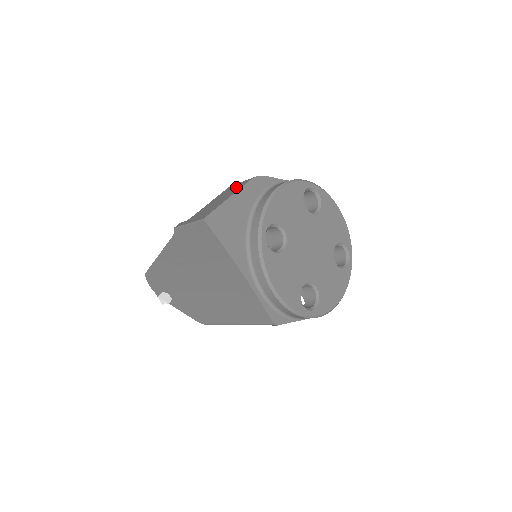
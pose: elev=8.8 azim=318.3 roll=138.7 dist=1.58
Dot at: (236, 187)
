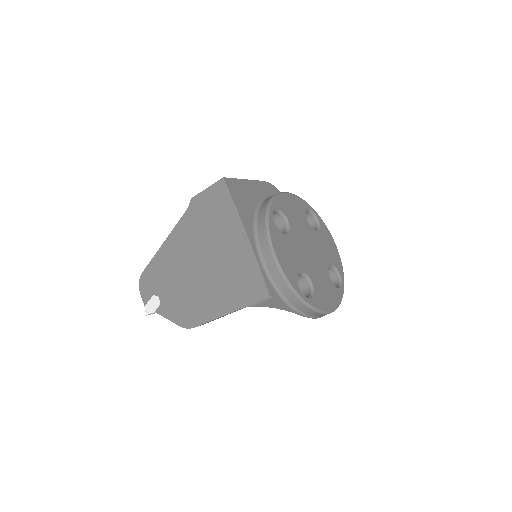
Dot at: occluded
